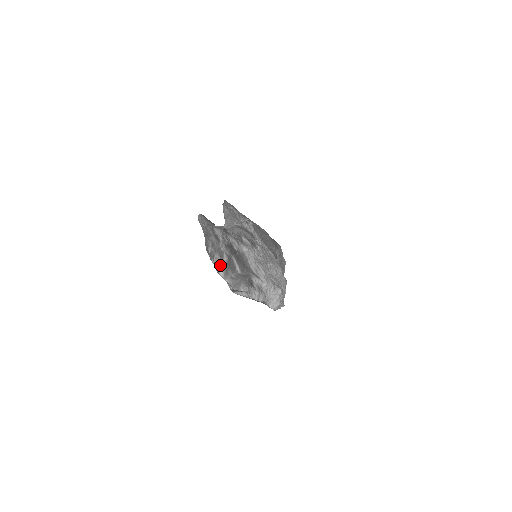
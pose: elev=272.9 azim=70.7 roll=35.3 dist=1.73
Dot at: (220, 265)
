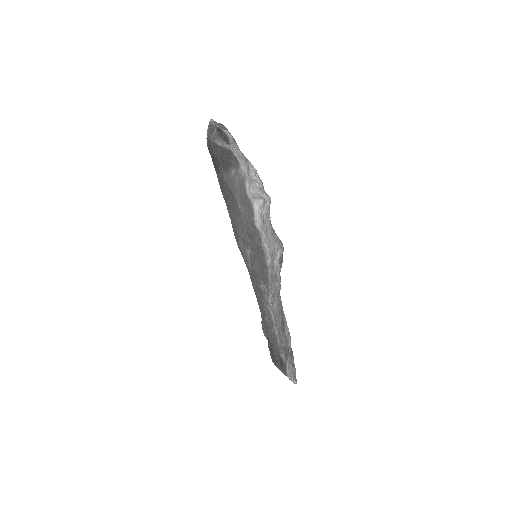
Dot at: occluded
